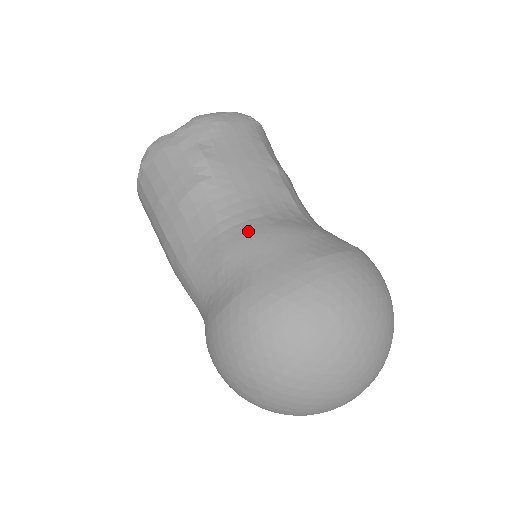
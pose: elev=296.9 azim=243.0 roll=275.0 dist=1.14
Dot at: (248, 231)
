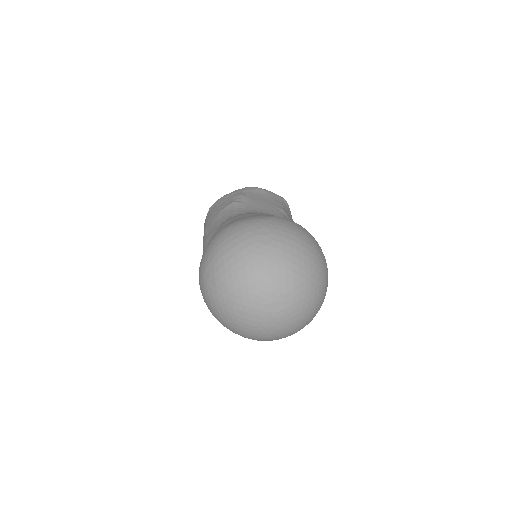
Dot at: occluded
